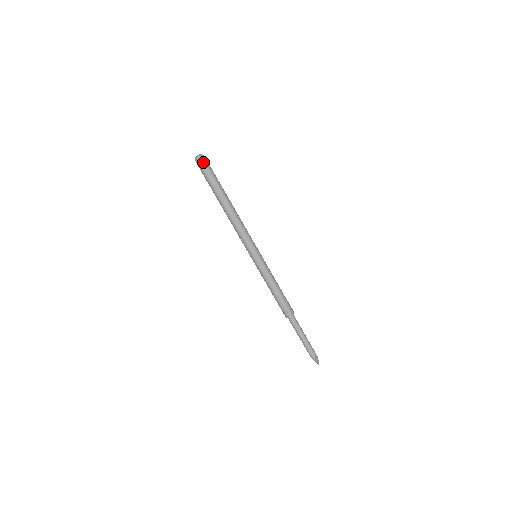
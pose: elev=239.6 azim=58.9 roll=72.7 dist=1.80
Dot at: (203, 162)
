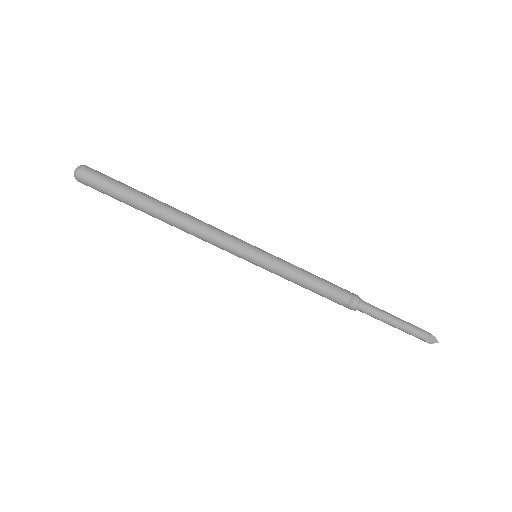
Dot at: (86, 182)
